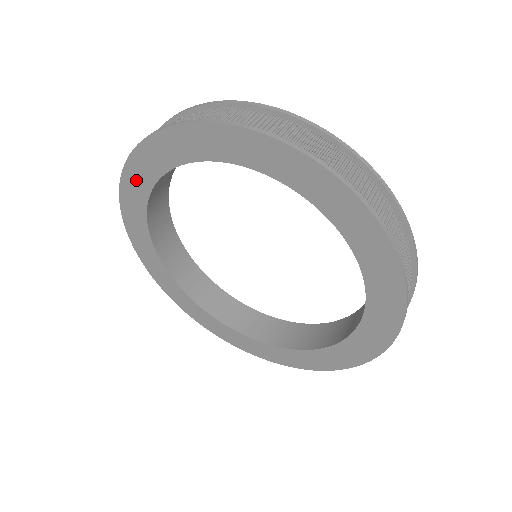
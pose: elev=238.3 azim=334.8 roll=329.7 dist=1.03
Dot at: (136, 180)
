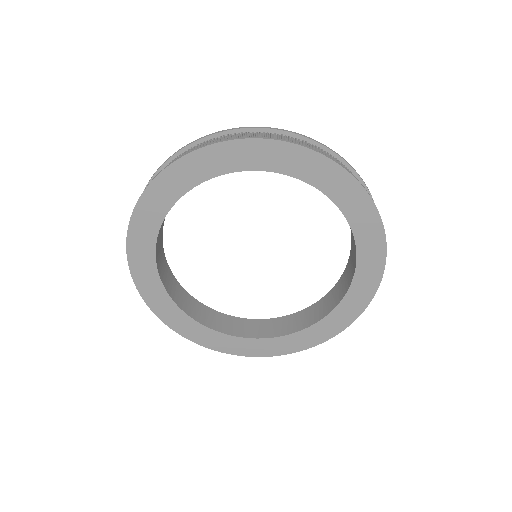
Dot at: (153, 294)
